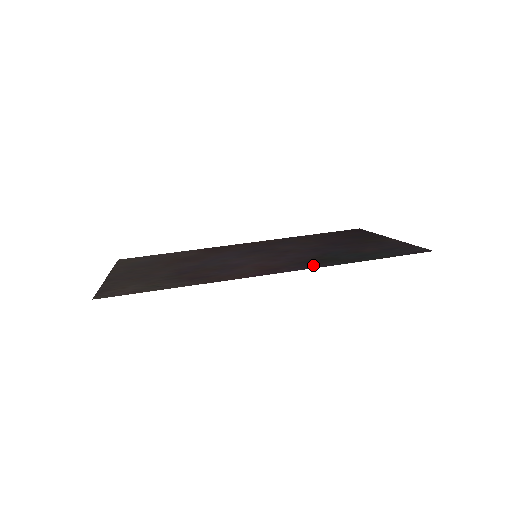
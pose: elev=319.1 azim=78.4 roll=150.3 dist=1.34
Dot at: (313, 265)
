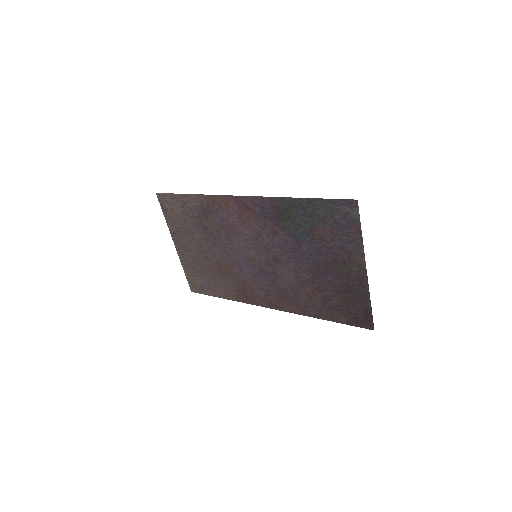
Dot at: (269, 205)
